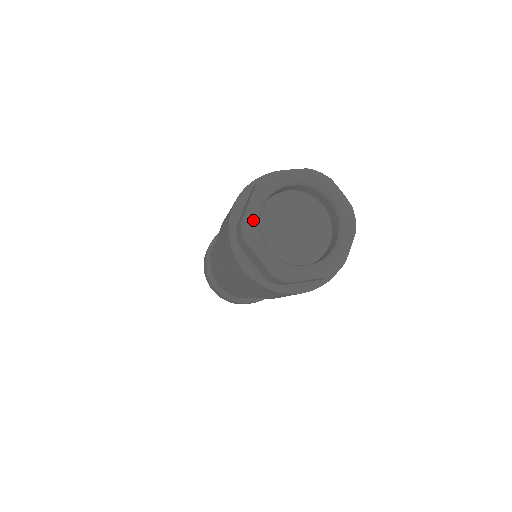
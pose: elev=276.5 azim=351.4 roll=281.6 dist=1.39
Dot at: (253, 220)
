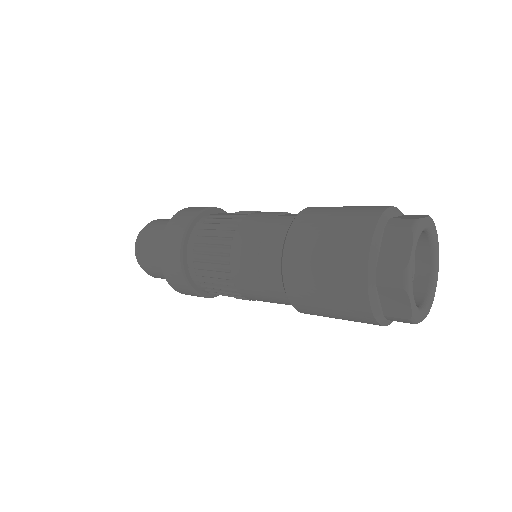
Dot at: (412, 269)
